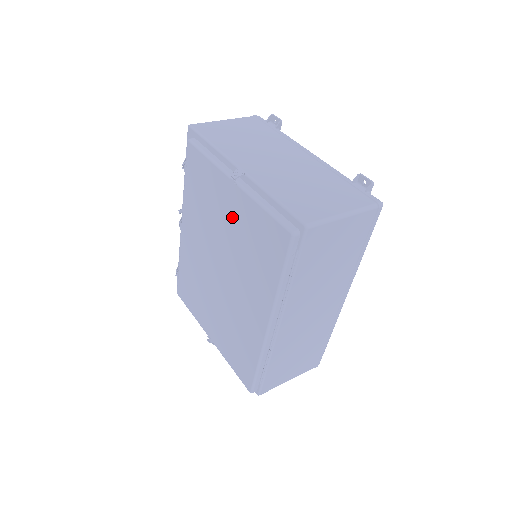
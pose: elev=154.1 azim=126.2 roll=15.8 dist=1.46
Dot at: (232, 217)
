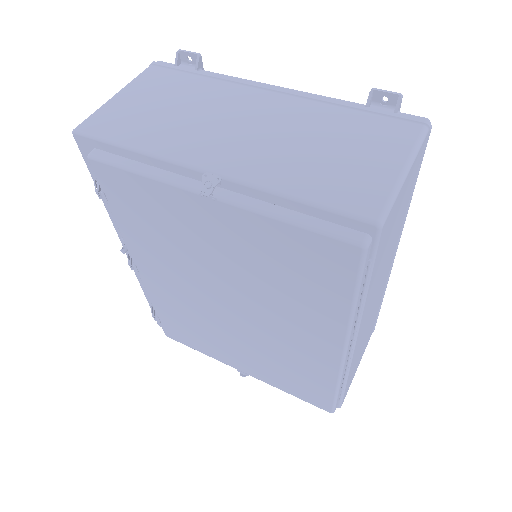
Dot at: (226, 244)
